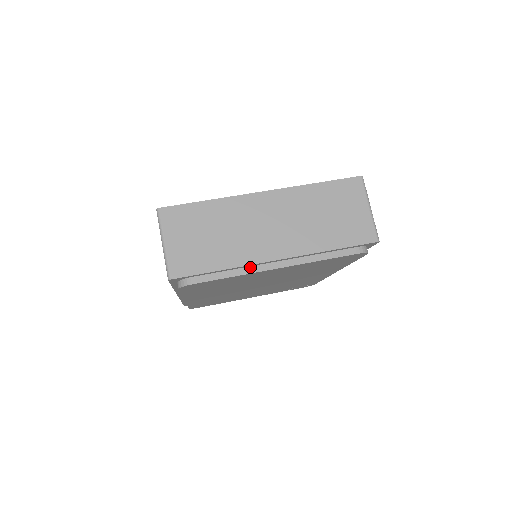
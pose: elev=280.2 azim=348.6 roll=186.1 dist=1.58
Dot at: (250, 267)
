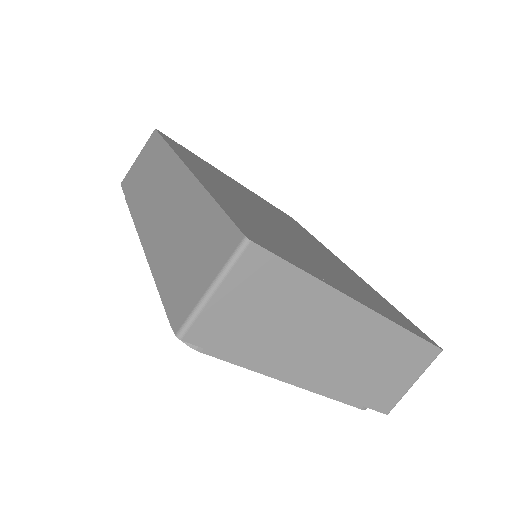
Dot at: occluded
